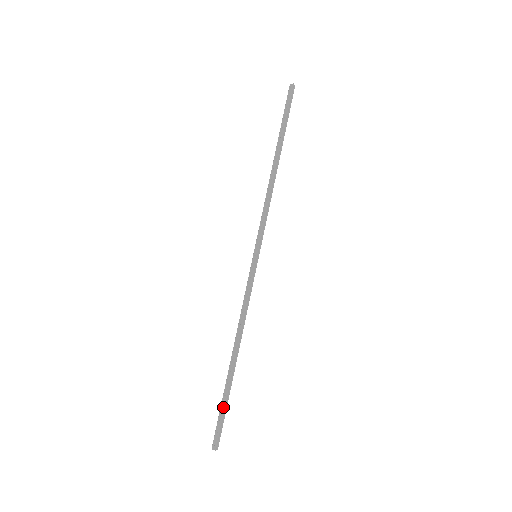
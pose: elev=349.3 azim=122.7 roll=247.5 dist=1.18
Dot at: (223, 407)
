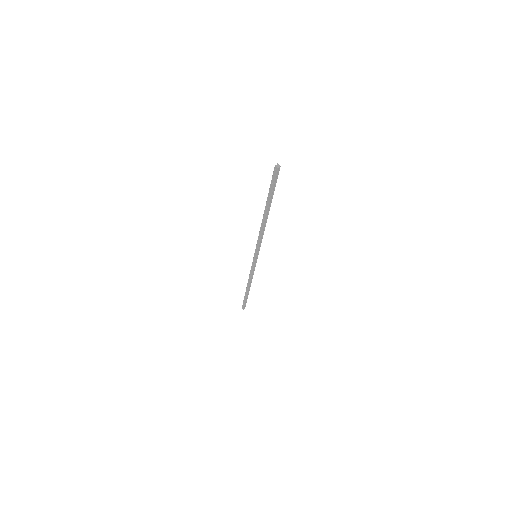
Dot at: (245, 300)
